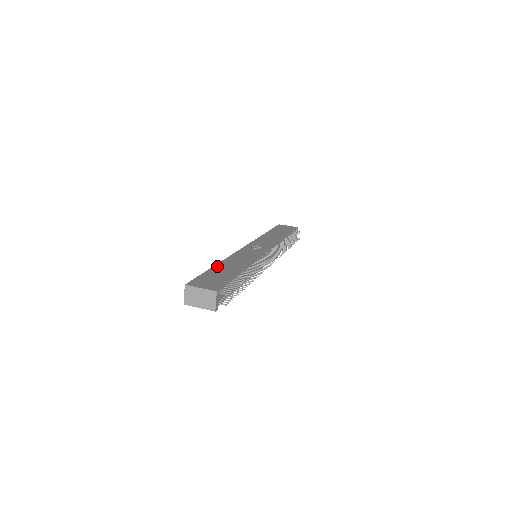
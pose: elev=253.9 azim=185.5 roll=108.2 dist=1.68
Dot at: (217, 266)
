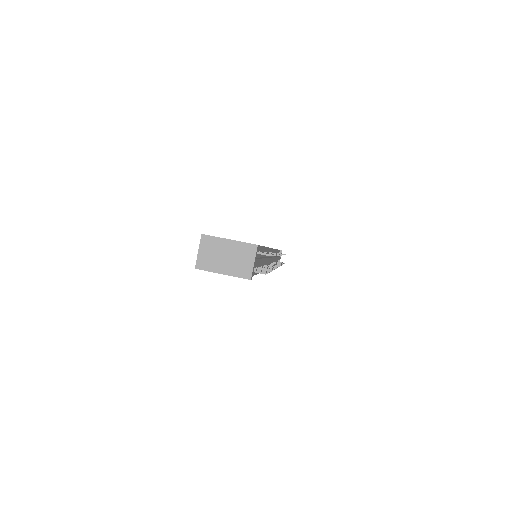
Dot at: occluded
